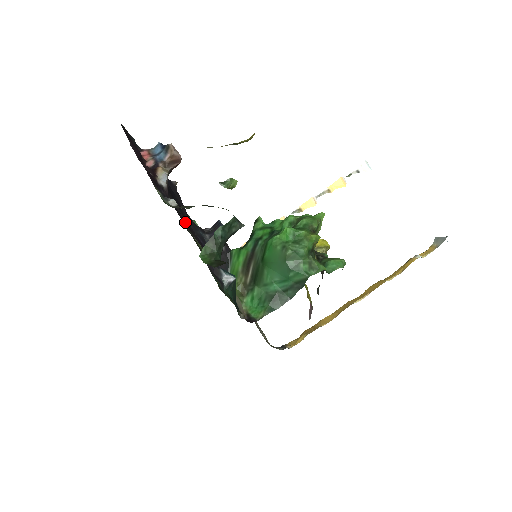
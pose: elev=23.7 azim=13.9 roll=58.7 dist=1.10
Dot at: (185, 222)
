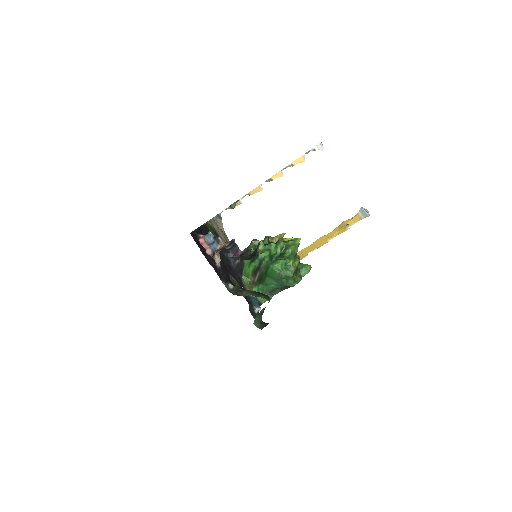
Dot at: (225, 269)
